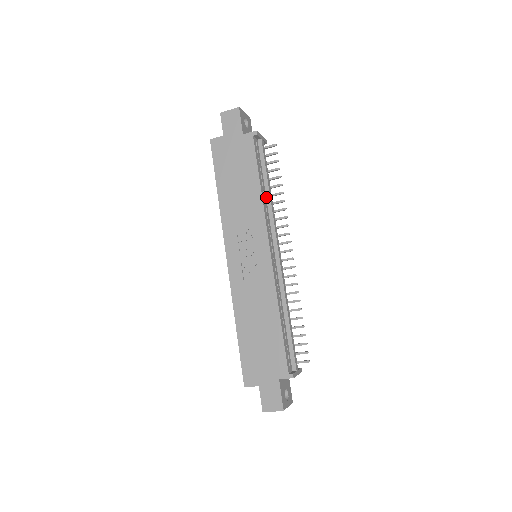
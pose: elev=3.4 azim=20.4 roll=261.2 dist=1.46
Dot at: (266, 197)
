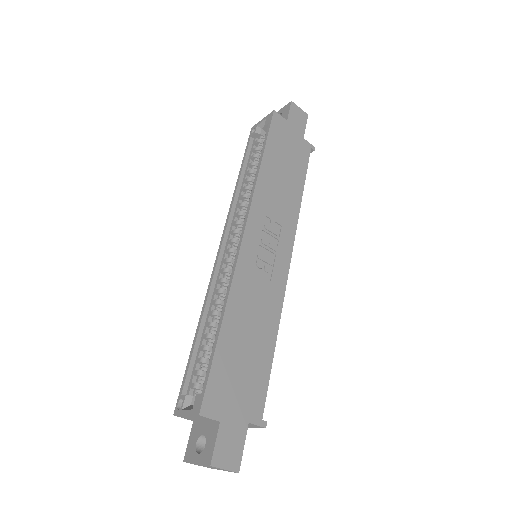
Dot at: occluded
